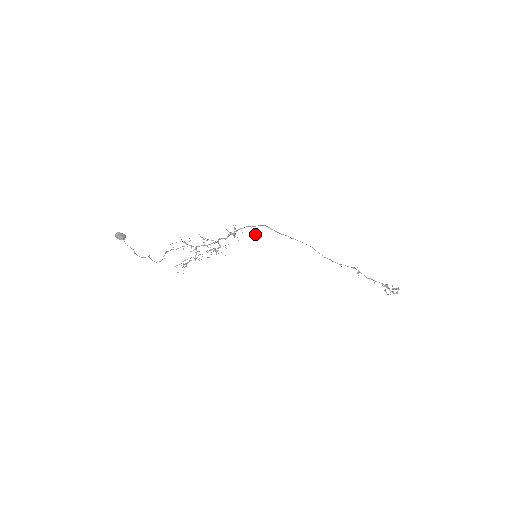
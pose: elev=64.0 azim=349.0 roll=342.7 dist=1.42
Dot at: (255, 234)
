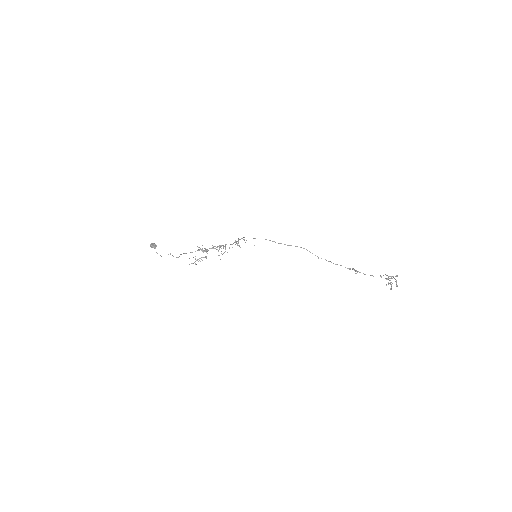
Dot at: occluded
